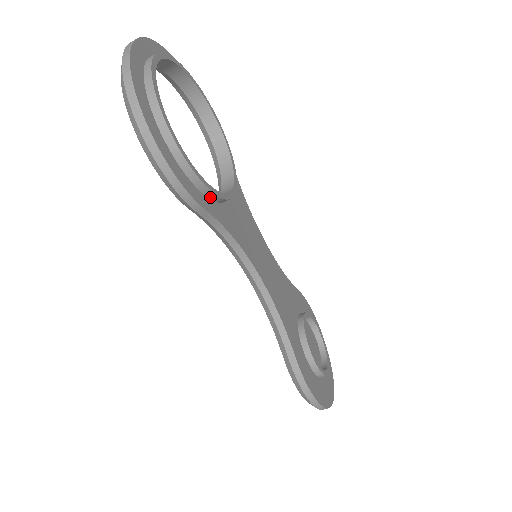
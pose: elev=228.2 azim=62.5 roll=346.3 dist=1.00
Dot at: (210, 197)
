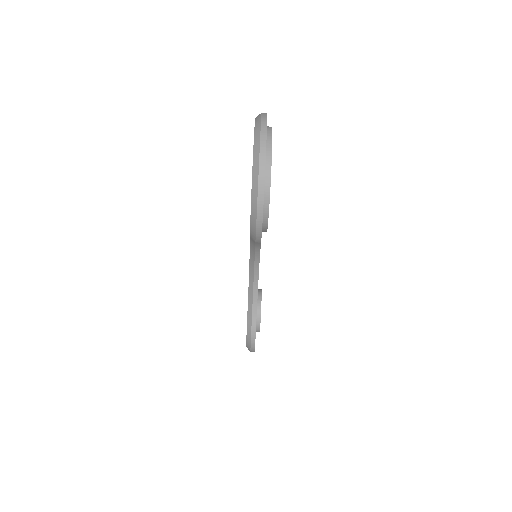
Dot at: occluded
